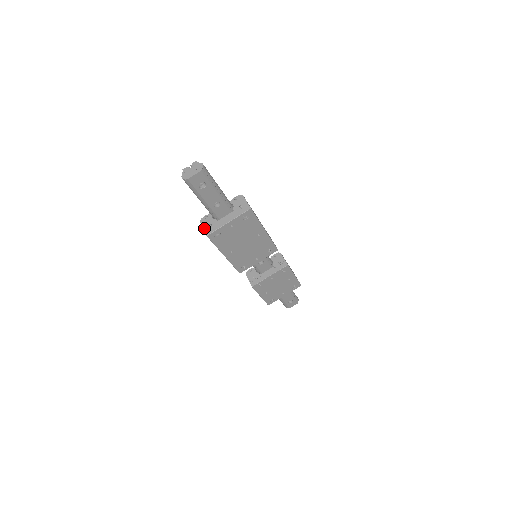
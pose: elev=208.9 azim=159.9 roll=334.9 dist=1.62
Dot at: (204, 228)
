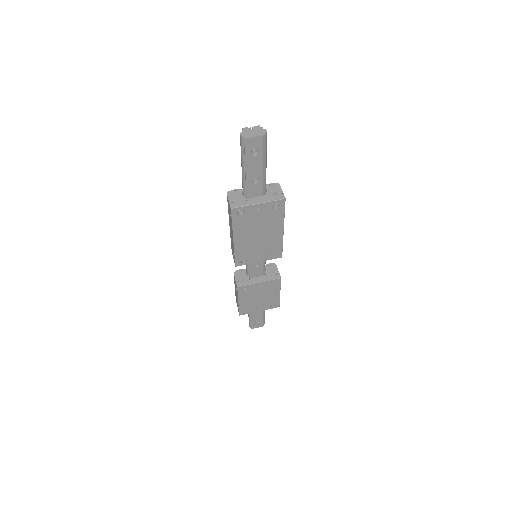
Dot at: (230, 200)
